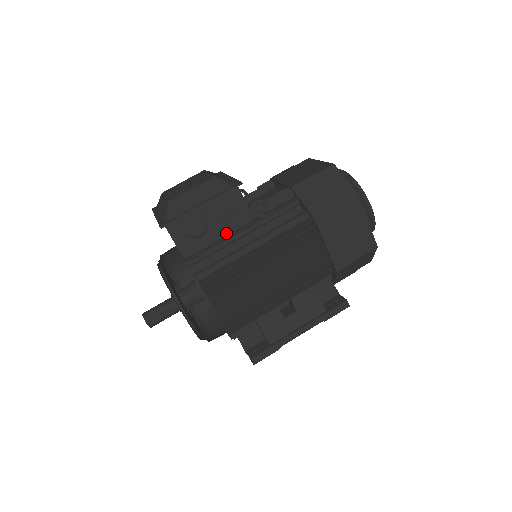
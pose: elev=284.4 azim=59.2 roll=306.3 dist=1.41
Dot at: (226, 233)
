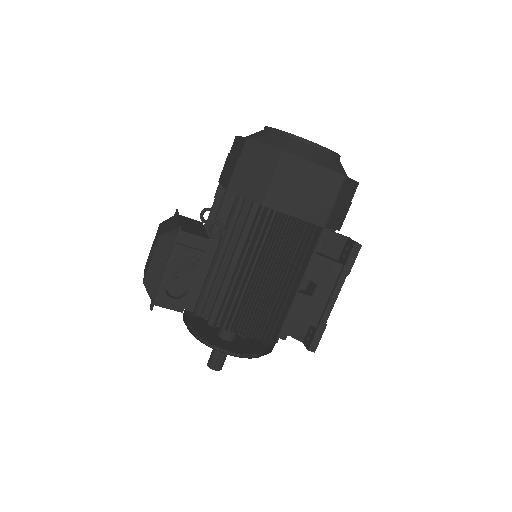
Dot at: (207, 269)
